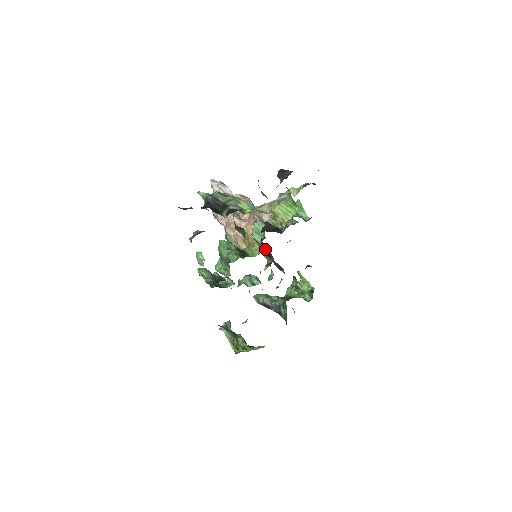
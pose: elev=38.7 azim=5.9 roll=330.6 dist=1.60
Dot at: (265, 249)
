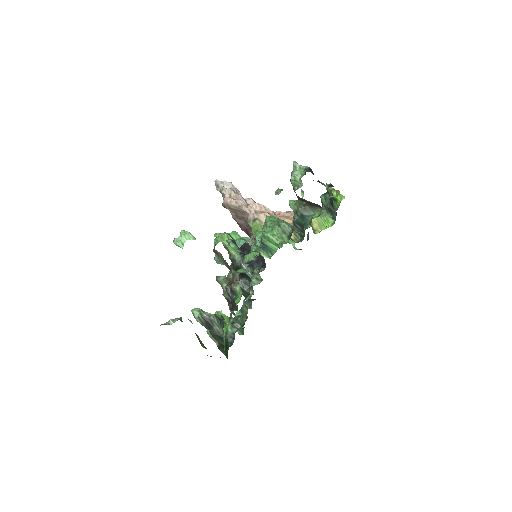
Dot at: occluded
